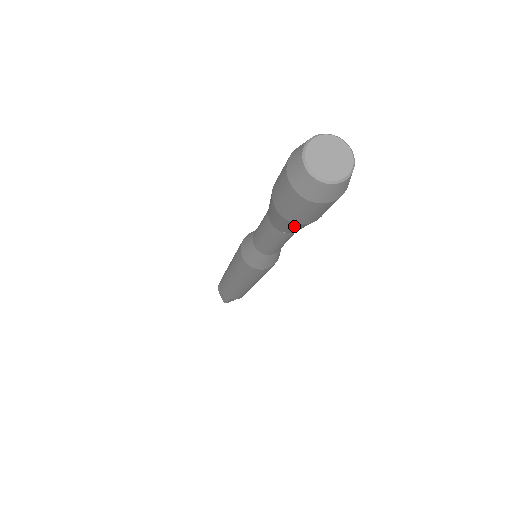
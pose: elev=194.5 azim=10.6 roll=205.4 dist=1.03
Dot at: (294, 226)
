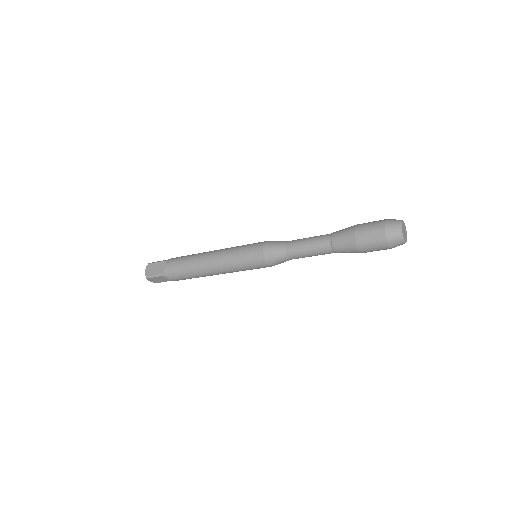
Dot at: (351, 247)
